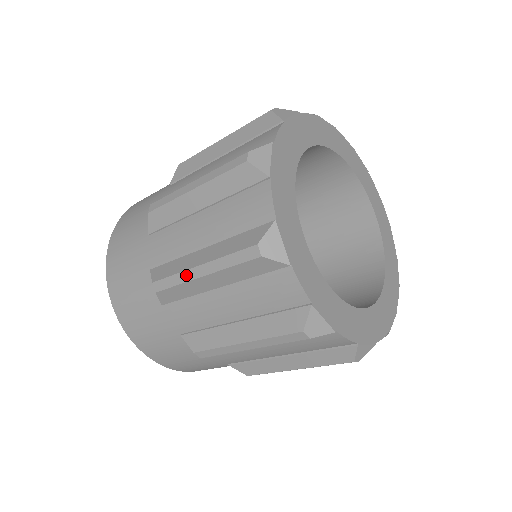
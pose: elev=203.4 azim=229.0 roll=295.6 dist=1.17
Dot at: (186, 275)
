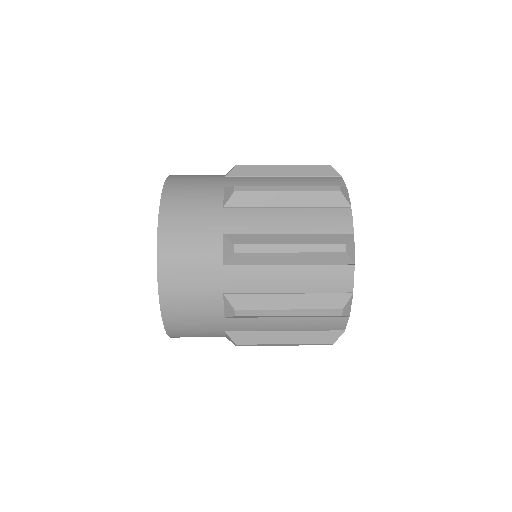
Dot at: (274, 247)
